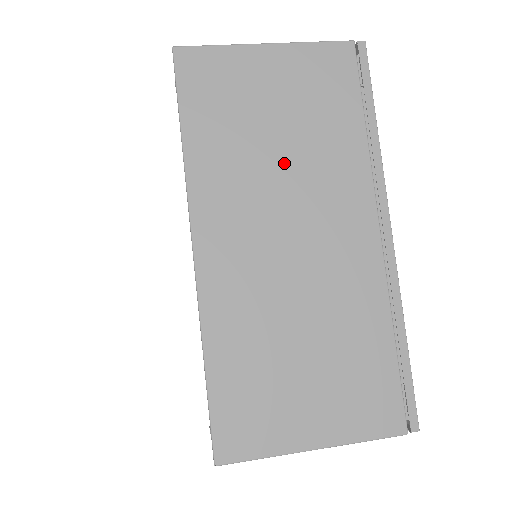
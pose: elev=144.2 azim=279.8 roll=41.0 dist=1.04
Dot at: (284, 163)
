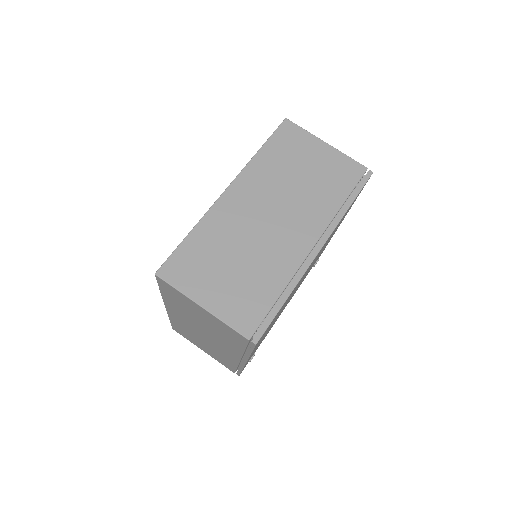
Dot at: (294, 188)
